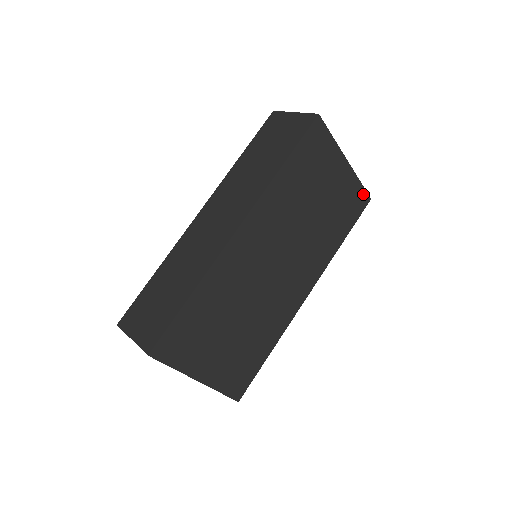
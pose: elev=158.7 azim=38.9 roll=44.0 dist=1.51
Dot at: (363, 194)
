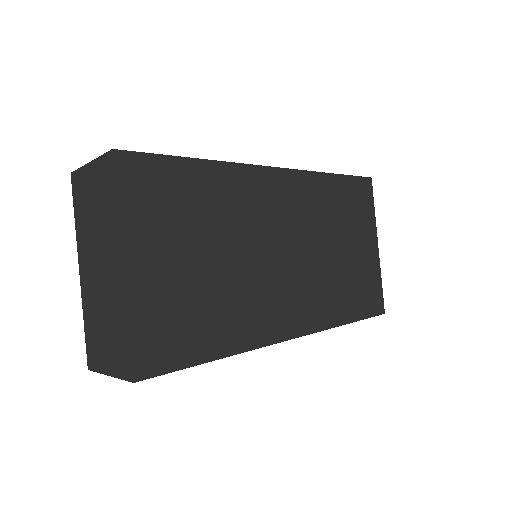
Dot at: (380, 298)
